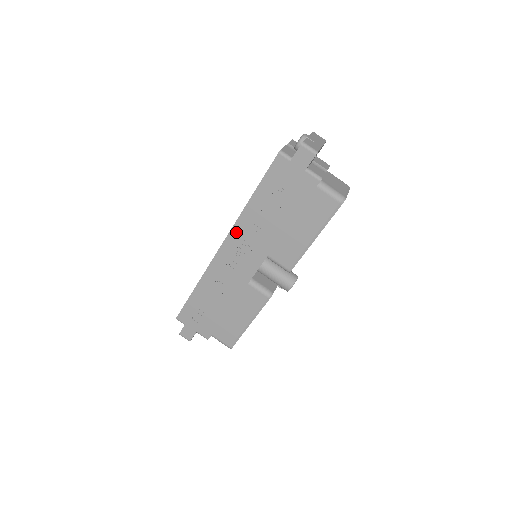
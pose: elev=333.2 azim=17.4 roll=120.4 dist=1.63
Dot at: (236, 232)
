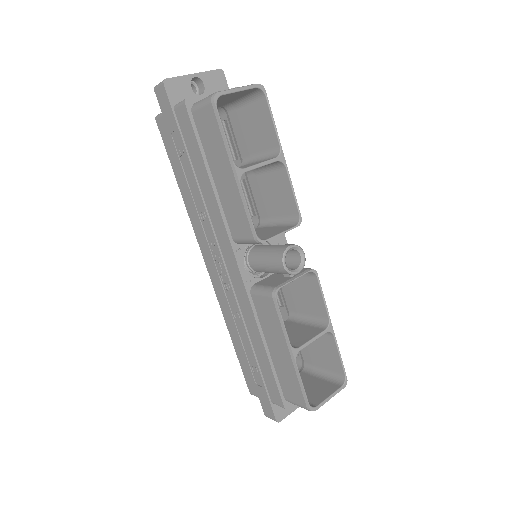
Dot at: (200, 237)
